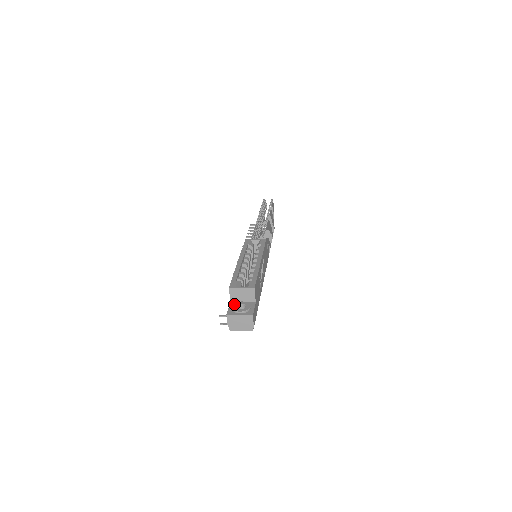
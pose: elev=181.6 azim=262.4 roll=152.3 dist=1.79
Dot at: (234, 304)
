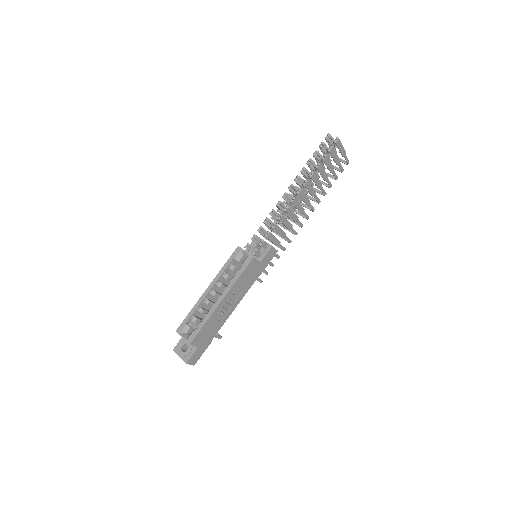
Dot at: (182, 341)
